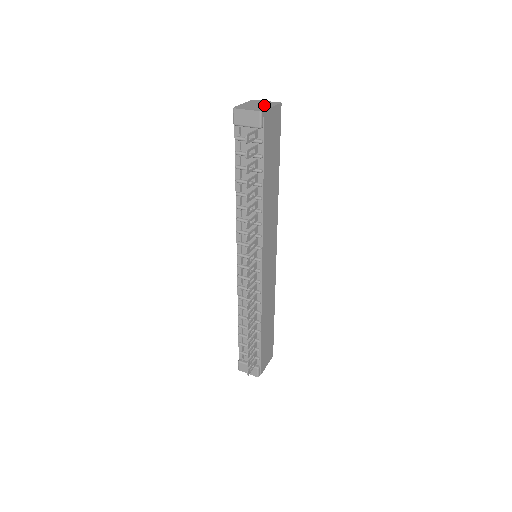
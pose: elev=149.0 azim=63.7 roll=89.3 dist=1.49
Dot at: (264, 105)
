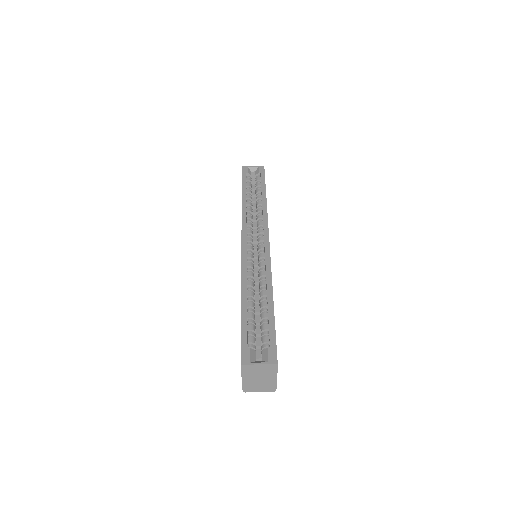
Dot at: (266, 378)
